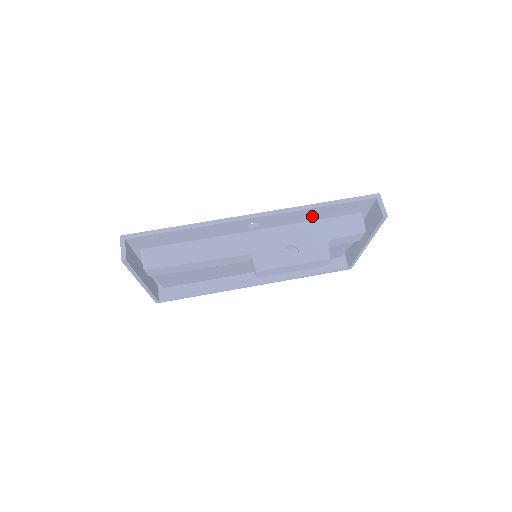
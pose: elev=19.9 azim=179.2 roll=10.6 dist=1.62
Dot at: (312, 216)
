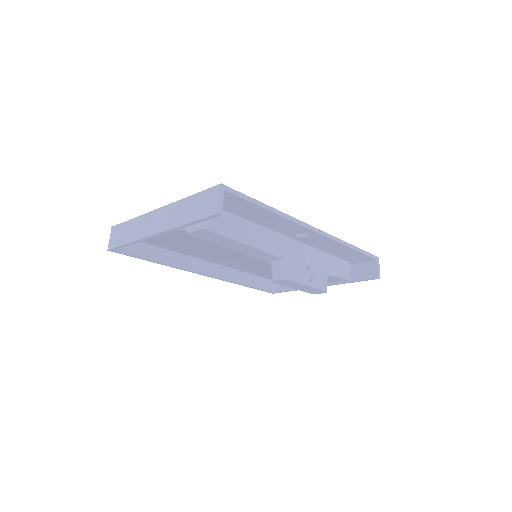
Dot at: (333, 250)
